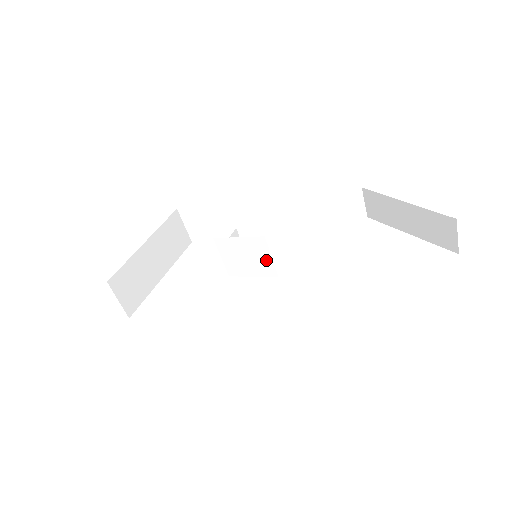
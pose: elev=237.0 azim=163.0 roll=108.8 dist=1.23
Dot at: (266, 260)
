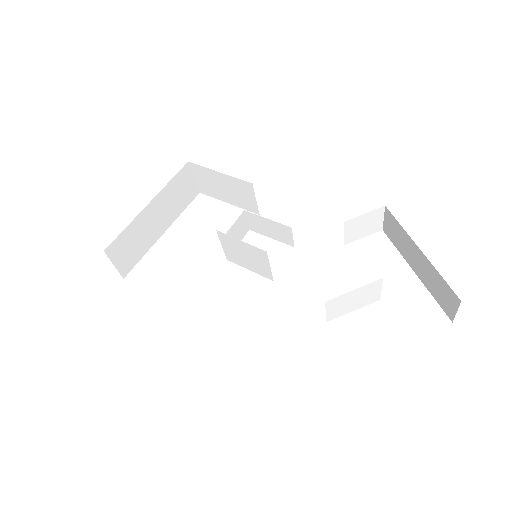
Dot at: (264, 266)
